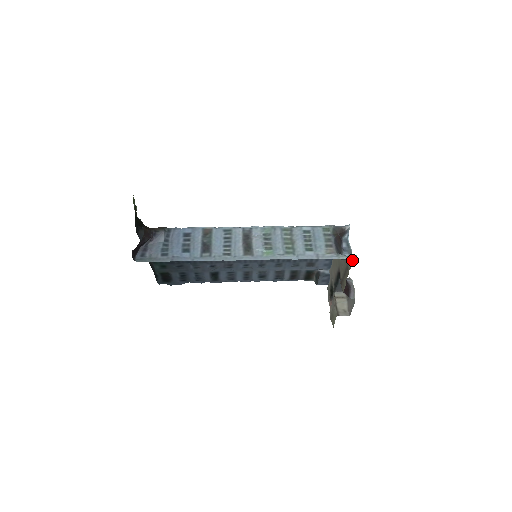
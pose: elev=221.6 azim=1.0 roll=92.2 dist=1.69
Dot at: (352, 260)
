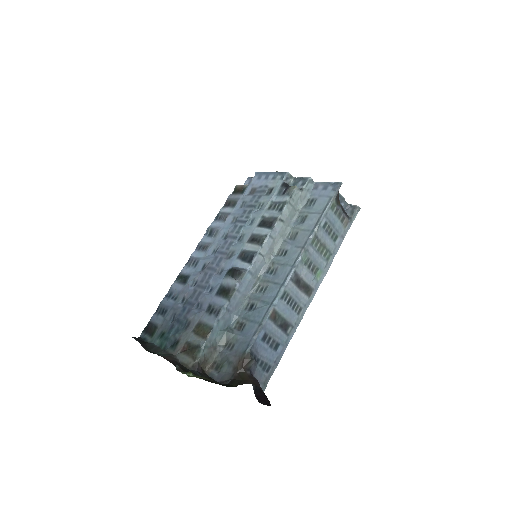
Dot at: (346, 204)
